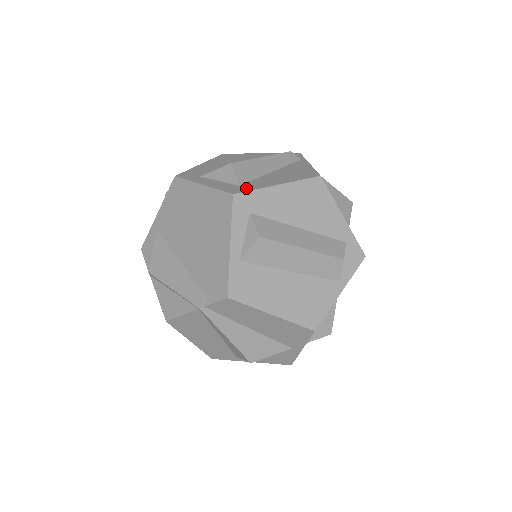
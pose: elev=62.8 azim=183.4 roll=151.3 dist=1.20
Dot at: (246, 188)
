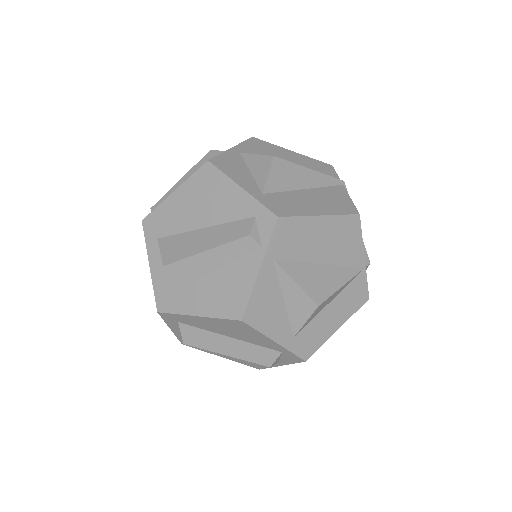
Dot at: (171, 305)
